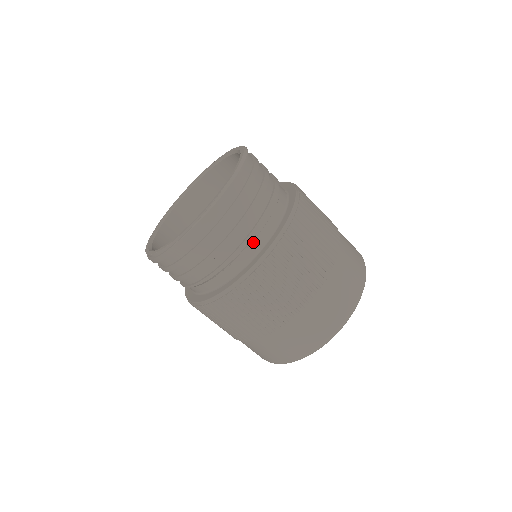
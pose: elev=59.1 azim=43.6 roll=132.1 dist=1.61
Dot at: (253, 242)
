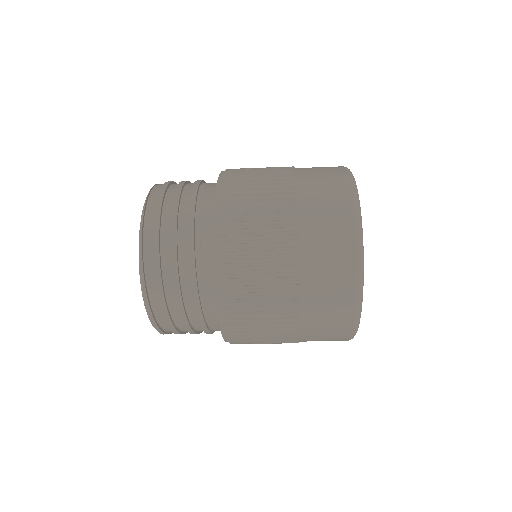
Dot at: (210, 323)
